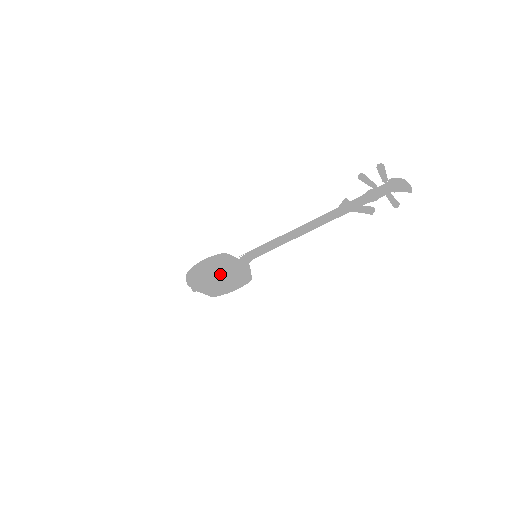
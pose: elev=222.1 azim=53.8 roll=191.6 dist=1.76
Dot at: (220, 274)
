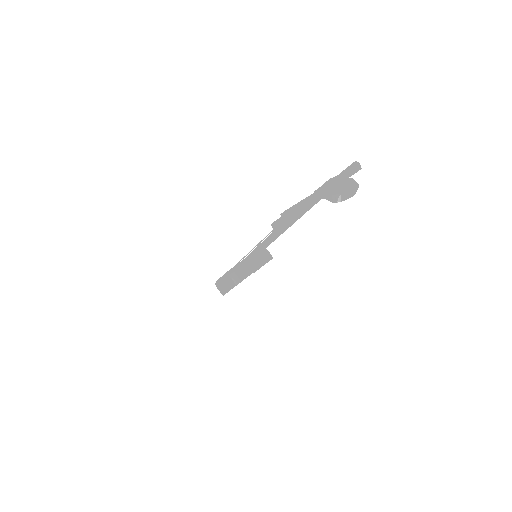
Dot at: occluded
